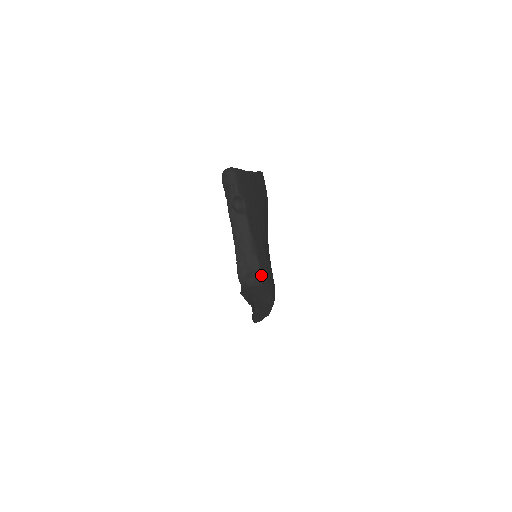
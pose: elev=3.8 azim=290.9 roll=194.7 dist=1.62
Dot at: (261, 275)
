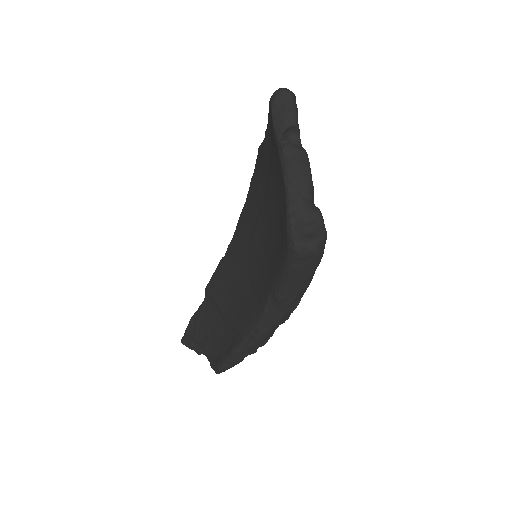
Dot at: (326, 239)
